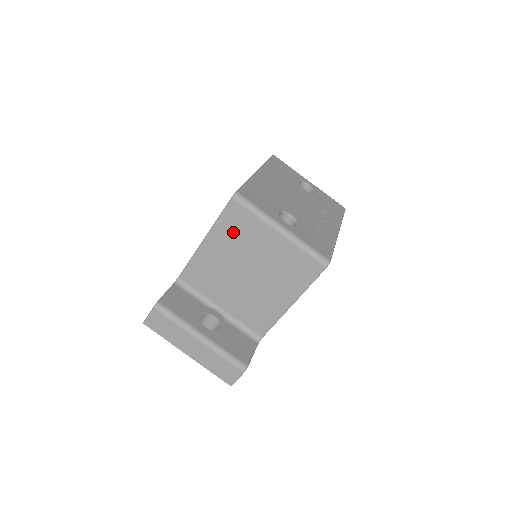
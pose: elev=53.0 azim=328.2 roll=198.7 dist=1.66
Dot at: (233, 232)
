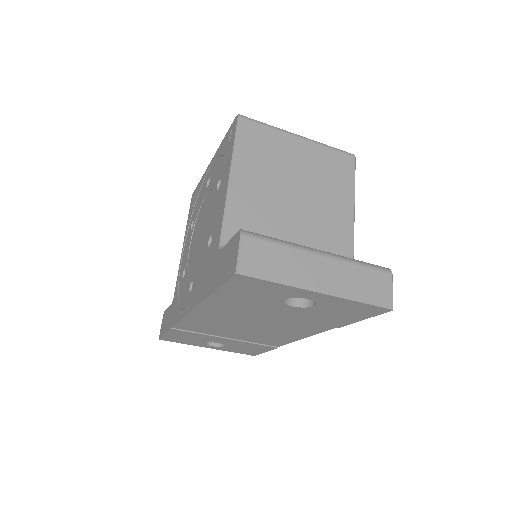
Dot at: (257, 154)
